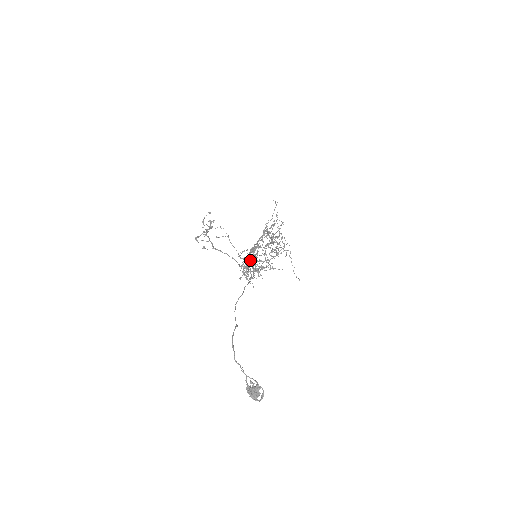
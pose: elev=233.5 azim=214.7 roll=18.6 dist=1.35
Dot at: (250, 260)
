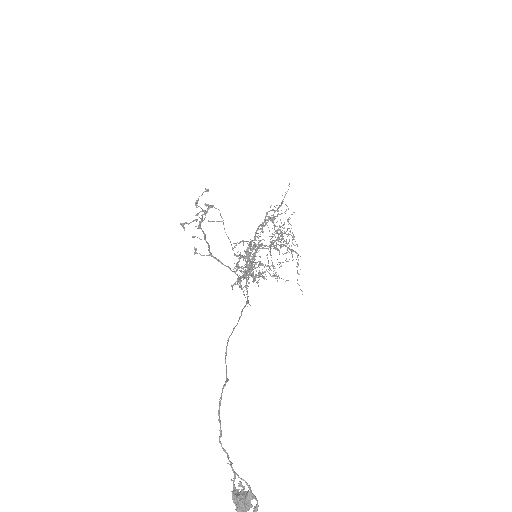
Dot at: (250, 265)
